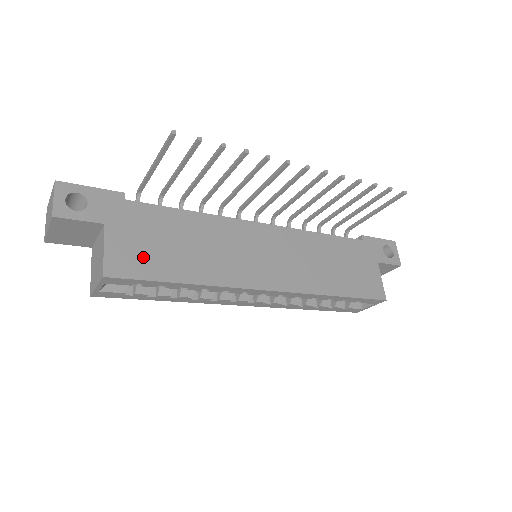
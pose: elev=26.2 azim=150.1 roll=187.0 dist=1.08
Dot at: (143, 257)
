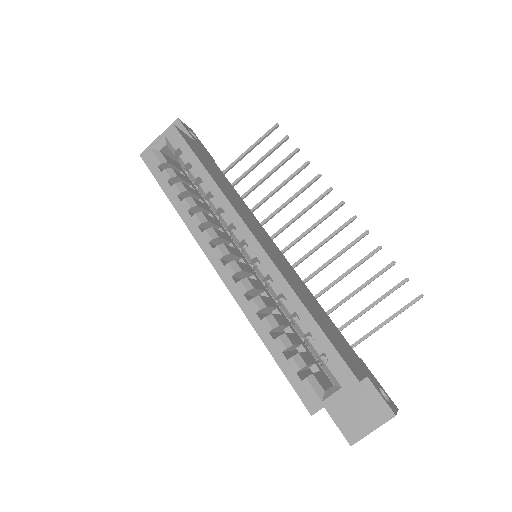
Dot at: (198, 152)
